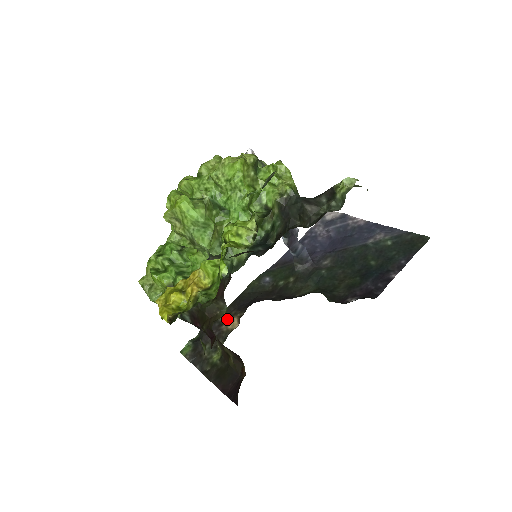
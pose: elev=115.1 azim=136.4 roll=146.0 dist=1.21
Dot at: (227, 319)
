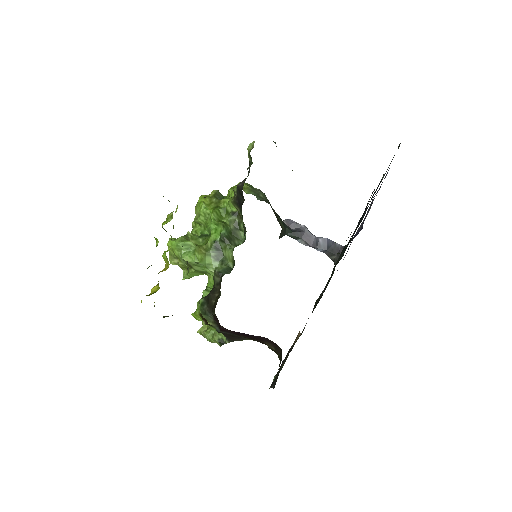
Dot at: occluded
